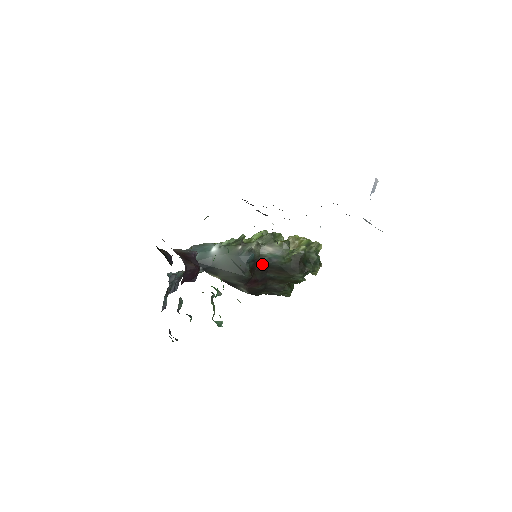
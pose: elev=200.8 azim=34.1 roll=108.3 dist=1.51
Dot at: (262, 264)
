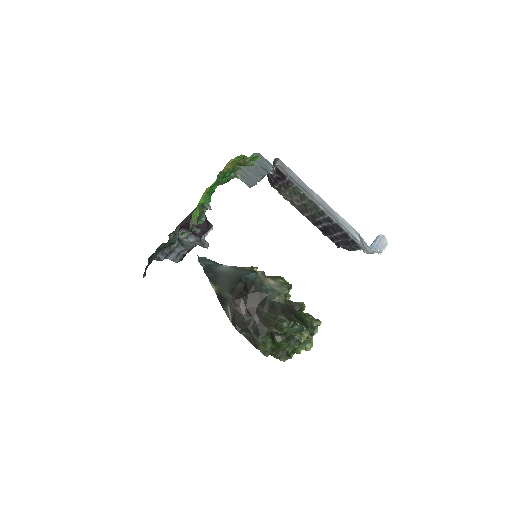
Dot at: (258, 291)
